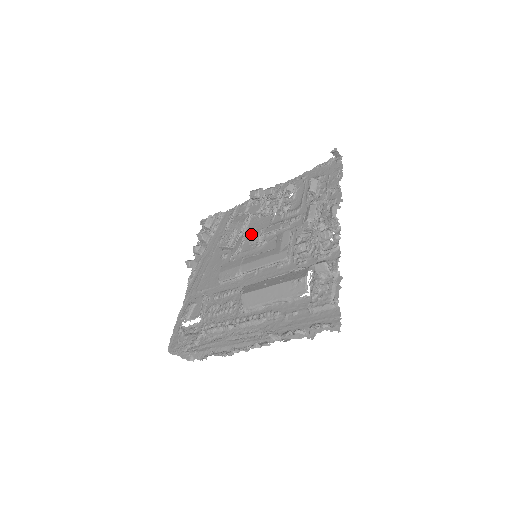
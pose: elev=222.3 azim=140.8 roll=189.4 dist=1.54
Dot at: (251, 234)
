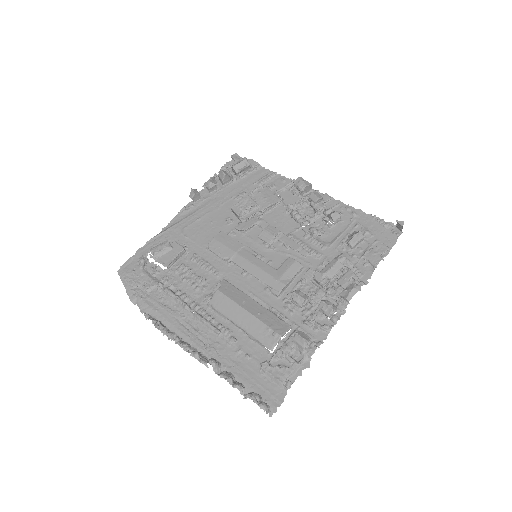
Dot at: (268, 227)
